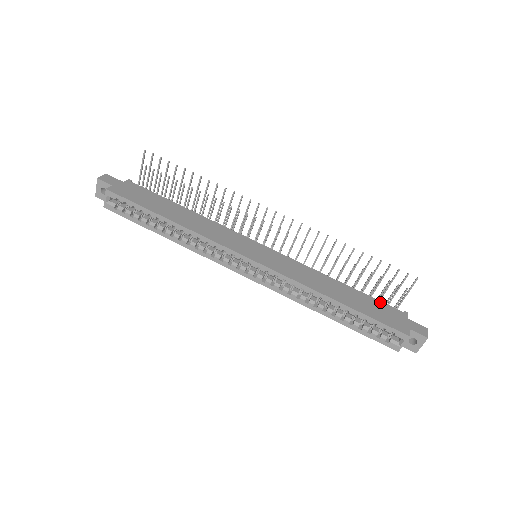
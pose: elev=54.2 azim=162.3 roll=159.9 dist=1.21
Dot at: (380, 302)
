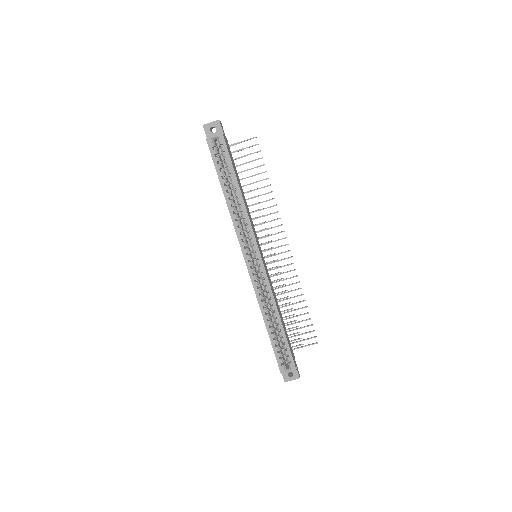
Dot at: (289, 340)
